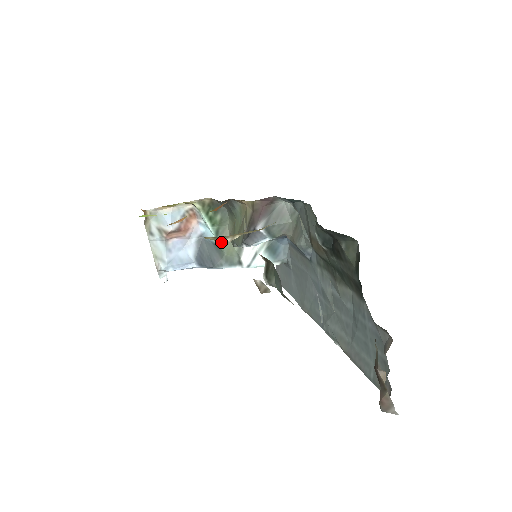
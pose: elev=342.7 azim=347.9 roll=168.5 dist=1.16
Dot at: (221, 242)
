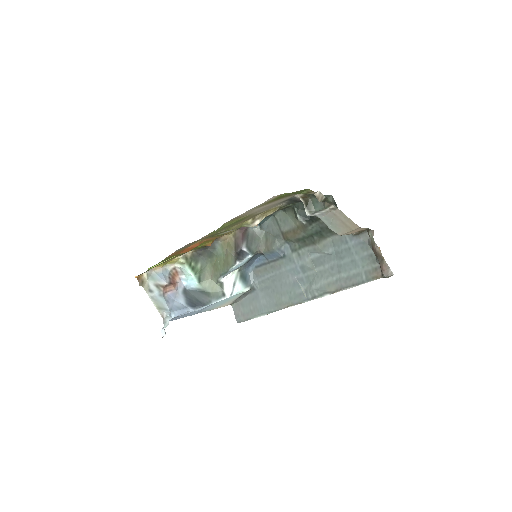
Dot at: (205, 285)
